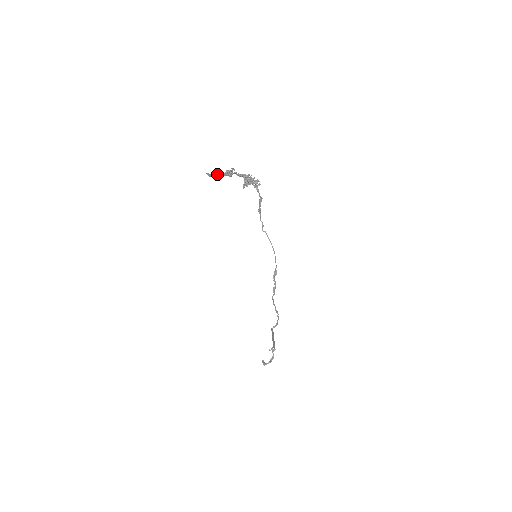
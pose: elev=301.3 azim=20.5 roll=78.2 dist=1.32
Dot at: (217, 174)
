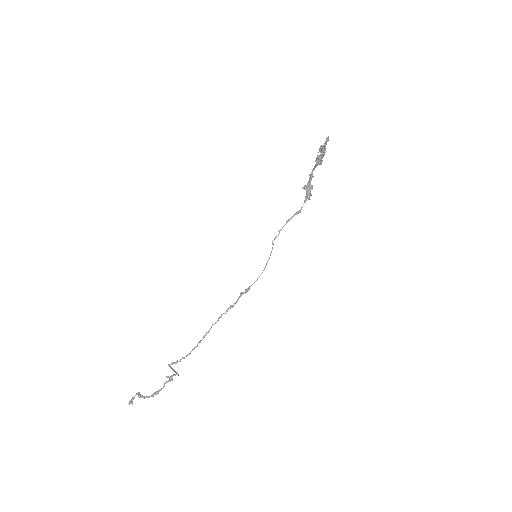
Dot at: (325, 148)
